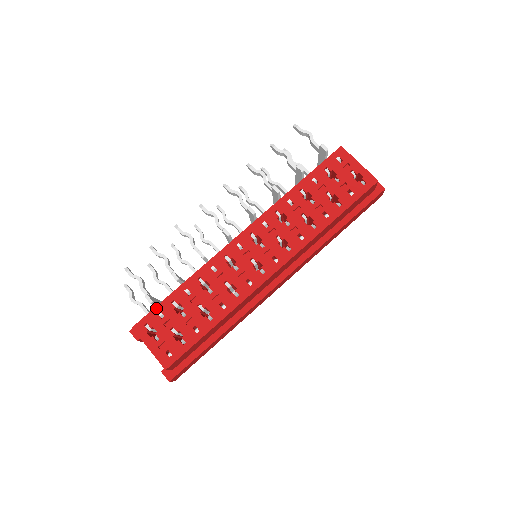
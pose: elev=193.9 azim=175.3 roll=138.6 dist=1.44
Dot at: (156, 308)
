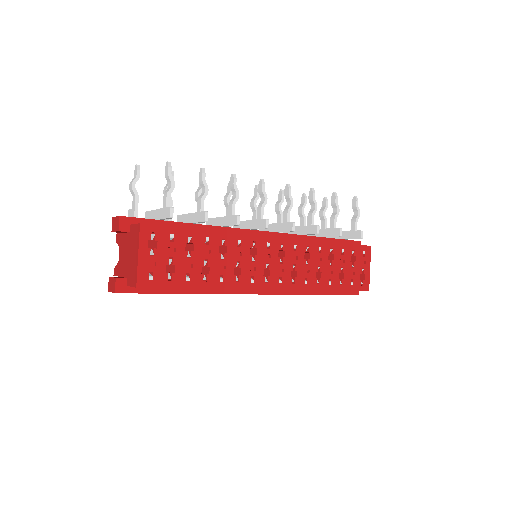
Dot at: (173, 228)
